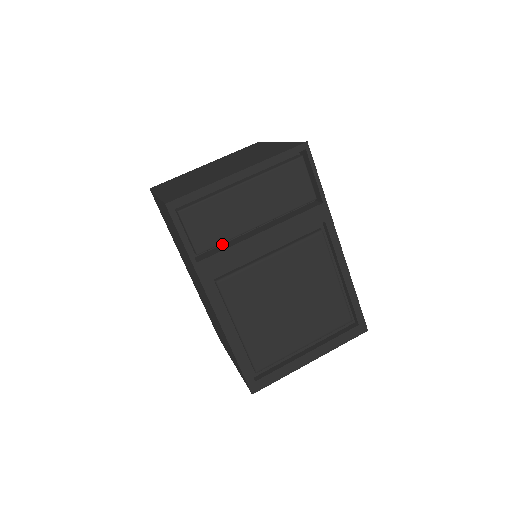
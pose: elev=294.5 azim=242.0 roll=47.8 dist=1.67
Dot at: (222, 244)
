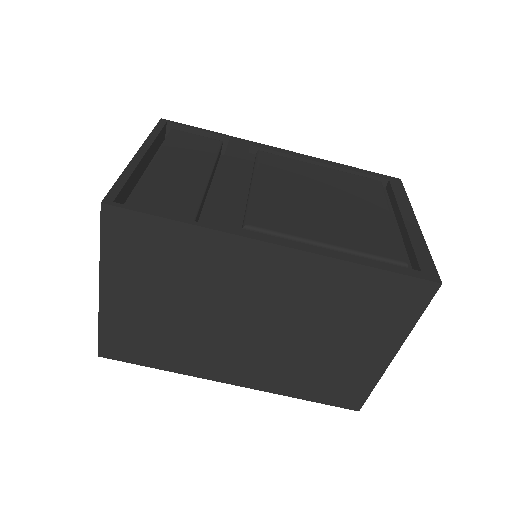
Dot at: occluded
